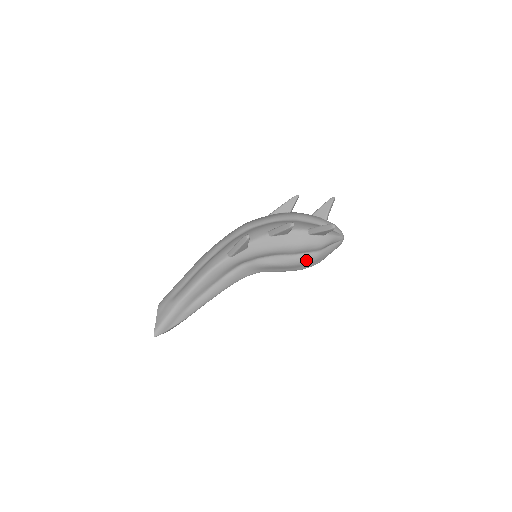
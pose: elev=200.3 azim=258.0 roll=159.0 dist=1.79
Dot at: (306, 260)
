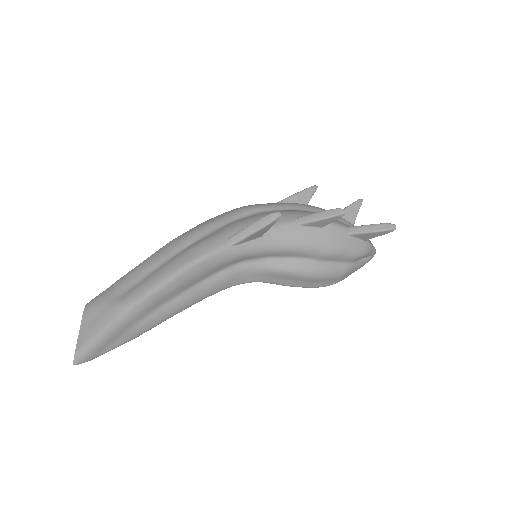
Dot at: (332, 273)
